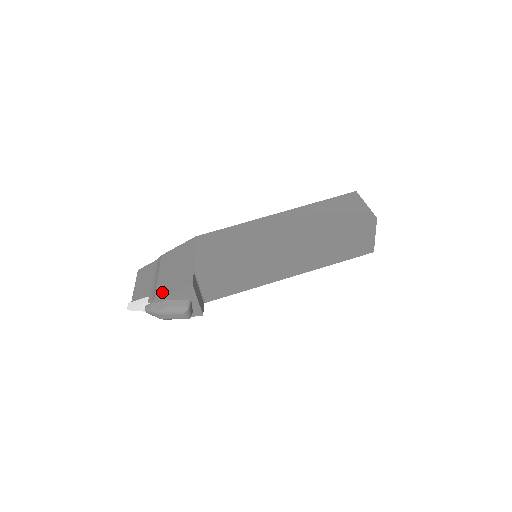
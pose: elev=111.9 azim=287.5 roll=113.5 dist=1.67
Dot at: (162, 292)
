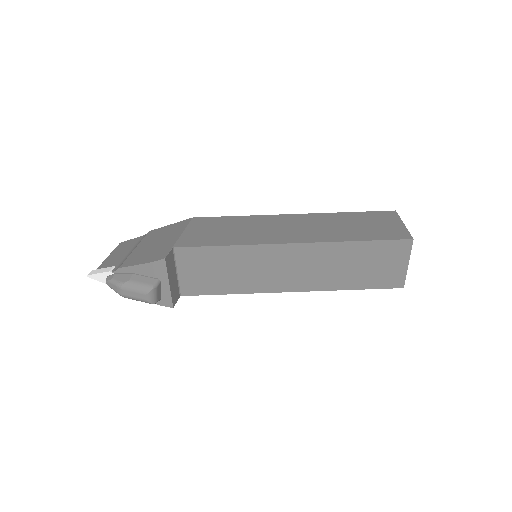
Dot at: (130, 263)
